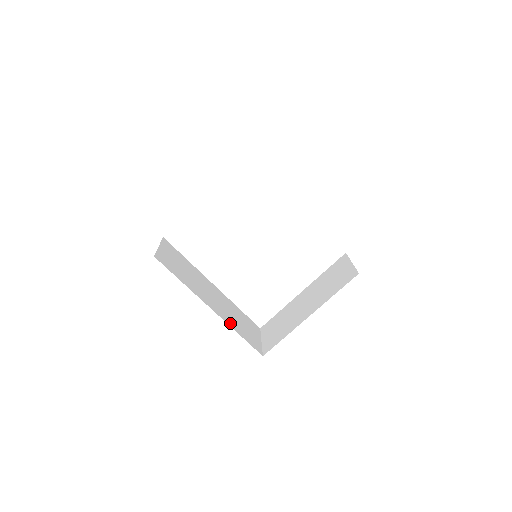
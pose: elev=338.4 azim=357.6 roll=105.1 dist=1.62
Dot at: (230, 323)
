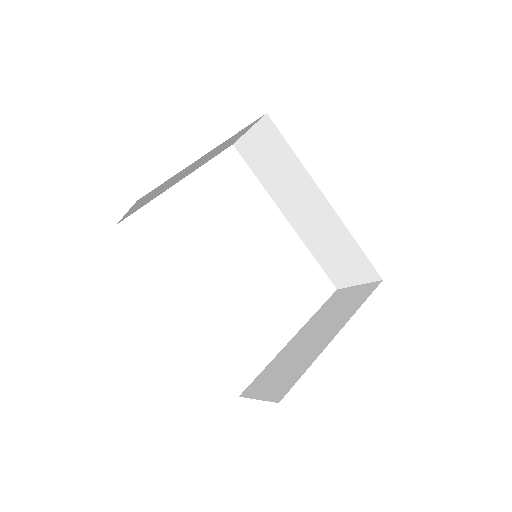
Dot at: occluded
